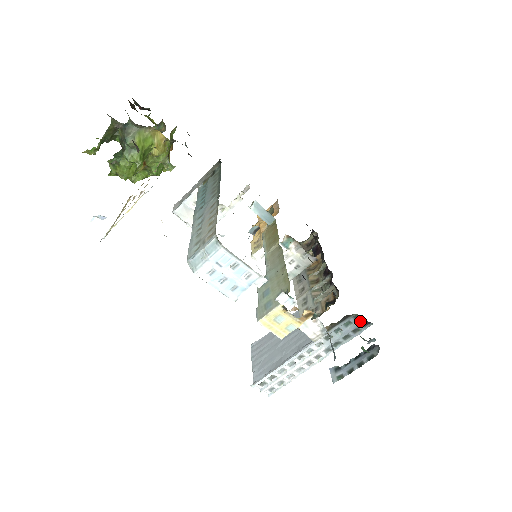
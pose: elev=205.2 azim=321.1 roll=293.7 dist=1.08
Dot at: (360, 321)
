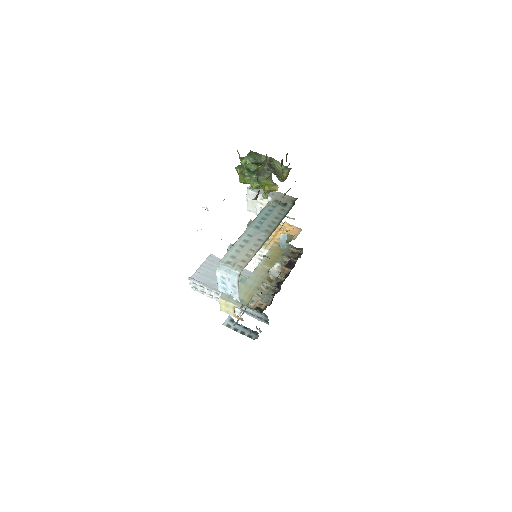
Dot at: (265, 318)
